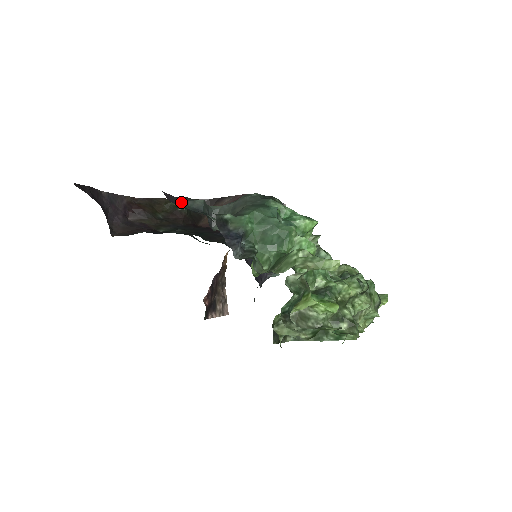
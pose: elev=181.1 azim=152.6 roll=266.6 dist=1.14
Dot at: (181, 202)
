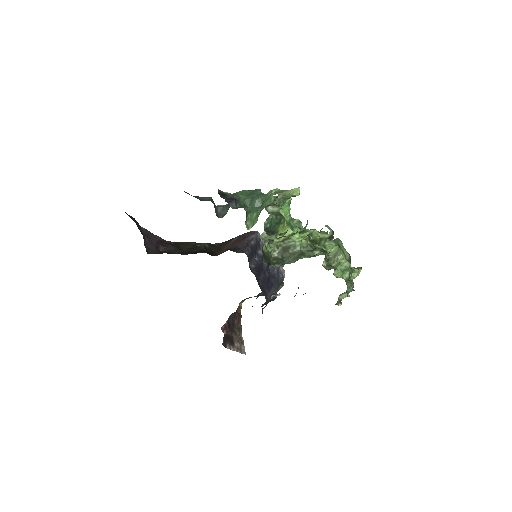
Dot at: (196, 197)
